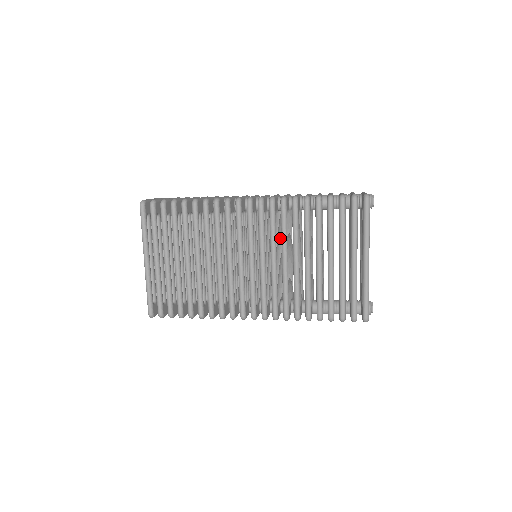
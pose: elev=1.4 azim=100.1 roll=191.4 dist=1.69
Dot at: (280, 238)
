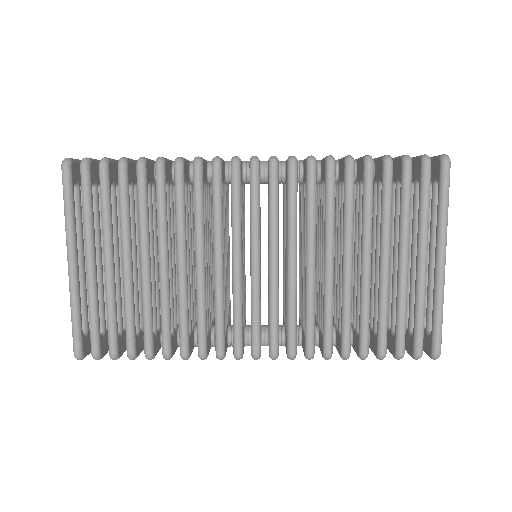
Dot at: occluded
